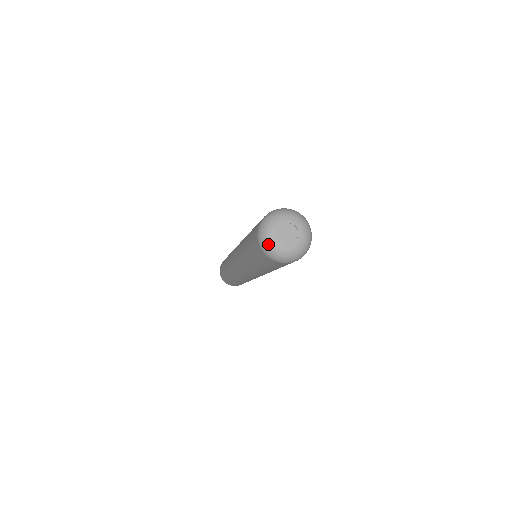
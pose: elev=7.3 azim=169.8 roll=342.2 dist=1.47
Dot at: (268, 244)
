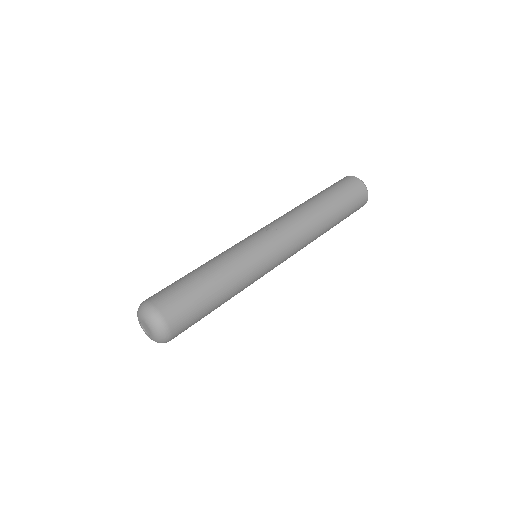
Dot at: occluded
